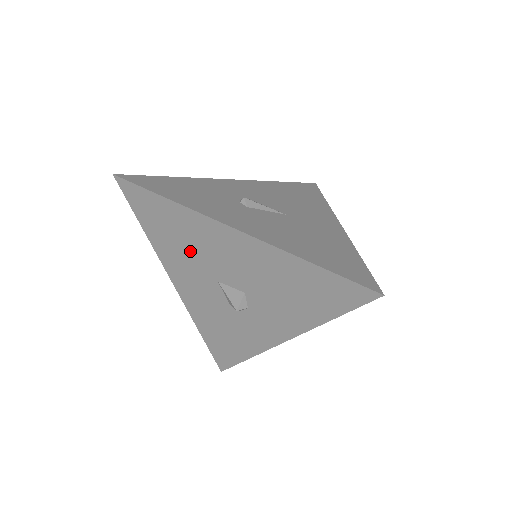
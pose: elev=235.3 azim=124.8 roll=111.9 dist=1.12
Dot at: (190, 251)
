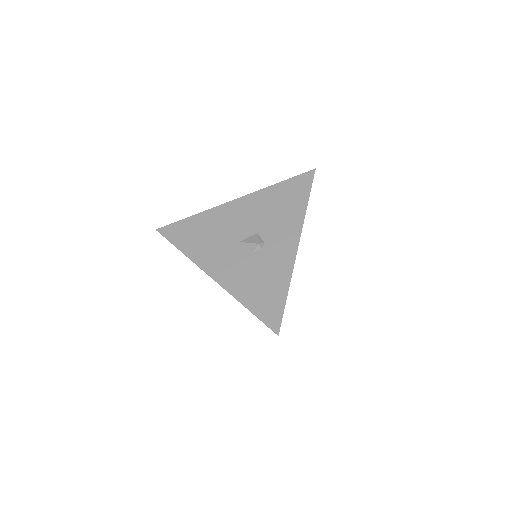
Dot at: (214, 237)
